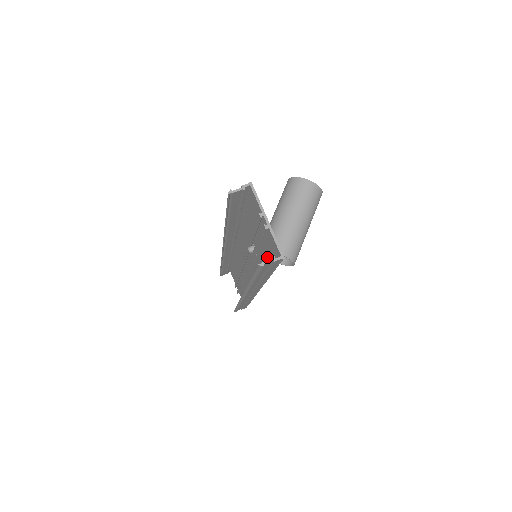
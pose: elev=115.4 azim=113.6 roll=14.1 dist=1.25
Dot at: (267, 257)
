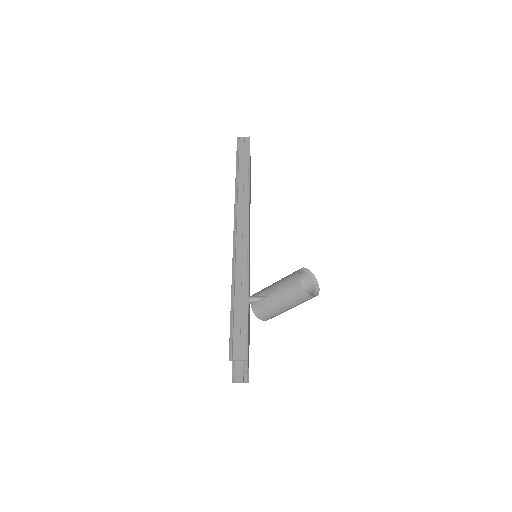
Dot at: occluded
